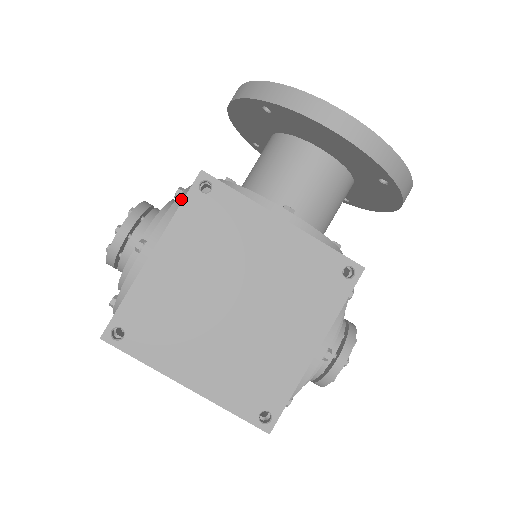
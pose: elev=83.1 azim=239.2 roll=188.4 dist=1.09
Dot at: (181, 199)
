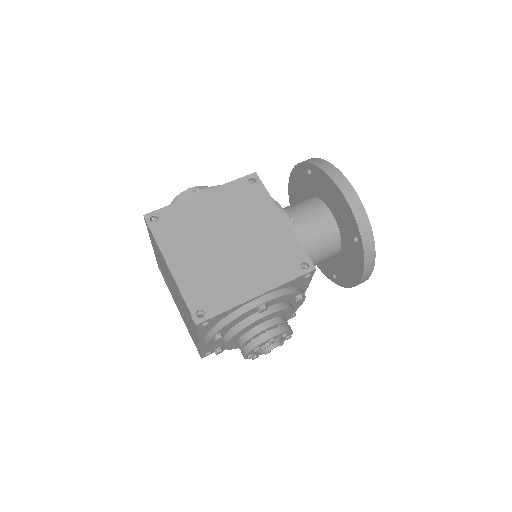
Dot at: occluded
